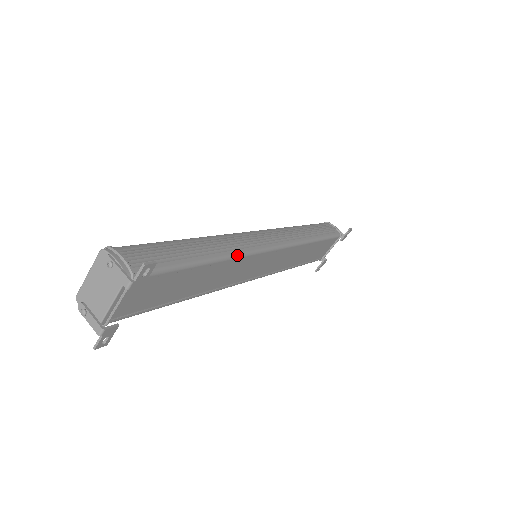
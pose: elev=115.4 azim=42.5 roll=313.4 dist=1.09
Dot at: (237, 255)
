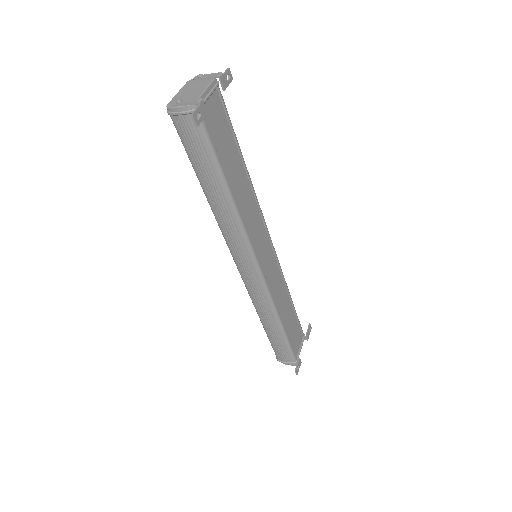
Dot at: (255, 193)
